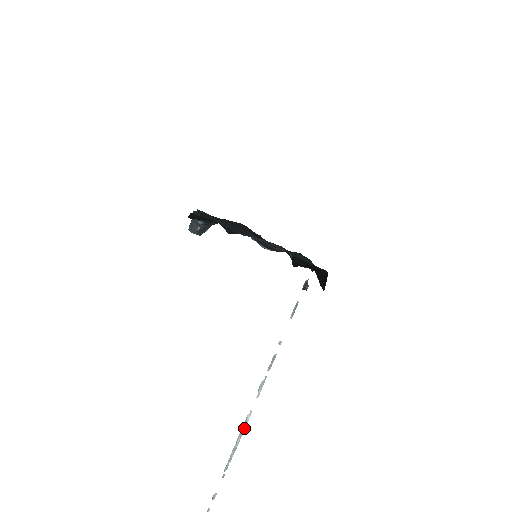
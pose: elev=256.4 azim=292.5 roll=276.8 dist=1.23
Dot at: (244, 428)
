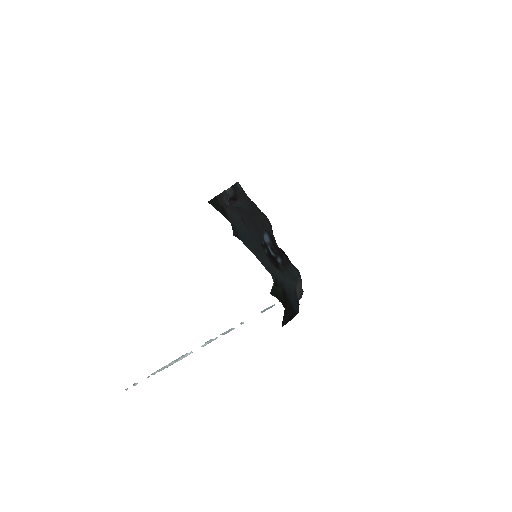
Dot at: (180, 359)
